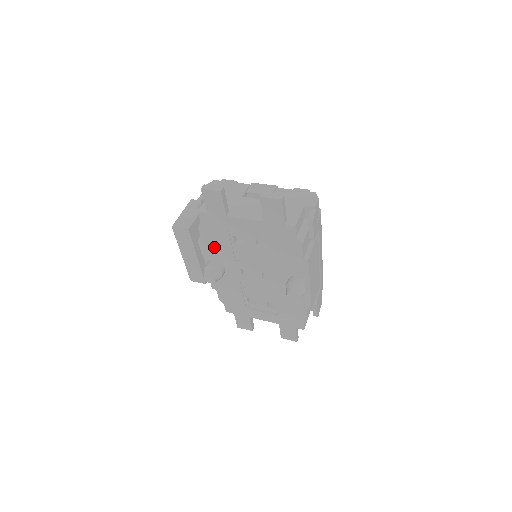
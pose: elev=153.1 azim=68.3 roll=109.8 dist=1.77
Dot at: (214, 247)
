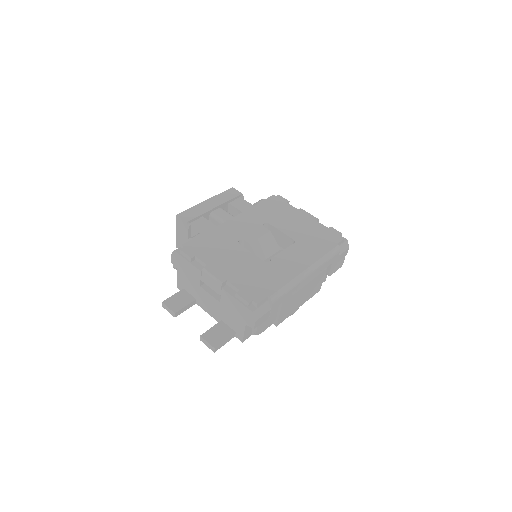
Dot at: occluded
